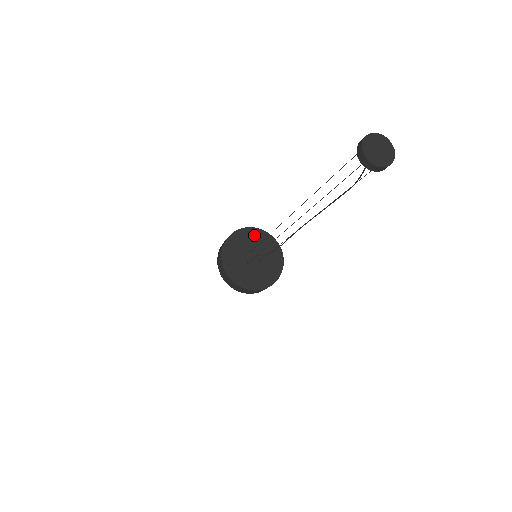
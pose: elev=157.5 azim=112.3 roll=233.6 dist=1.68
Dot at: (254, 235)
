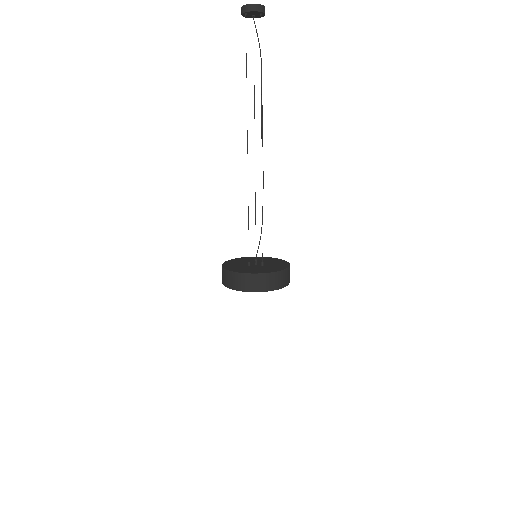
Dot at: (263, 259)
